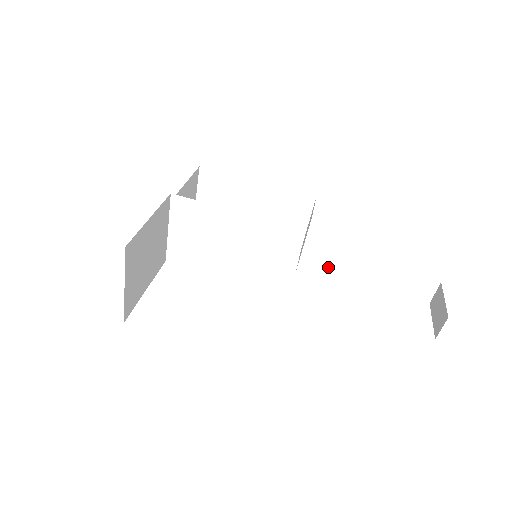
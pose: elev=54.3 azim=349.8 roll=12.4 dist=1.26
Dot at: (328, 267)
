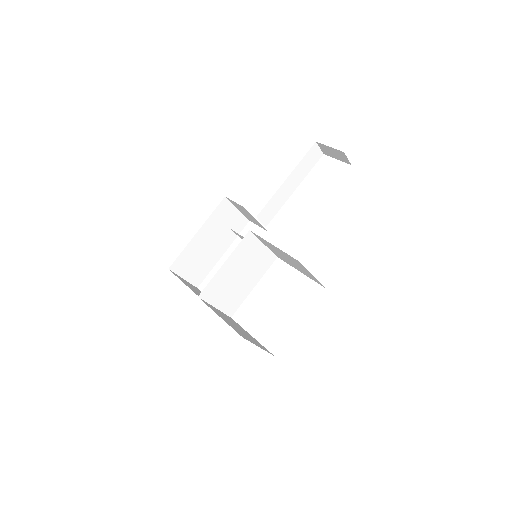
Dot at: (274, 209)
